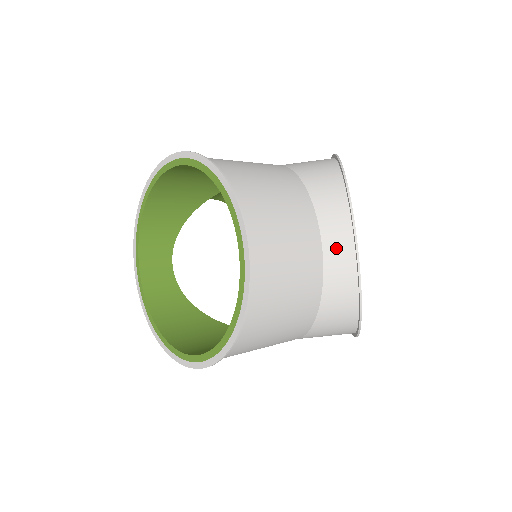
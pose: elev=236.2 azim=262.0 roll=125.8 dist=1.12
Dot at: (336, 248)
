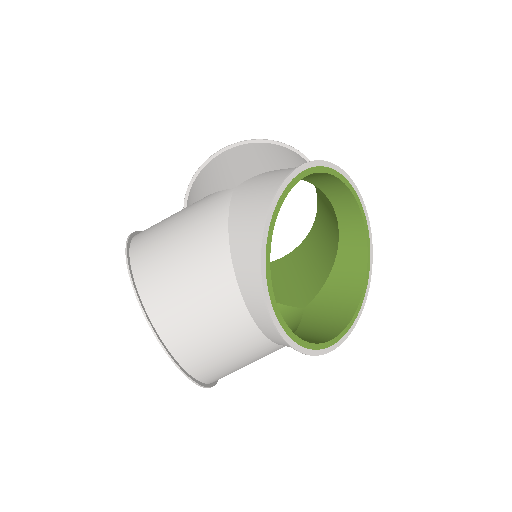
Dot at: (268, 330)
